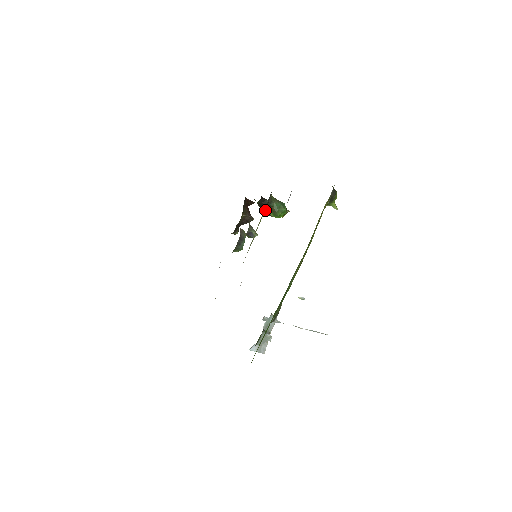
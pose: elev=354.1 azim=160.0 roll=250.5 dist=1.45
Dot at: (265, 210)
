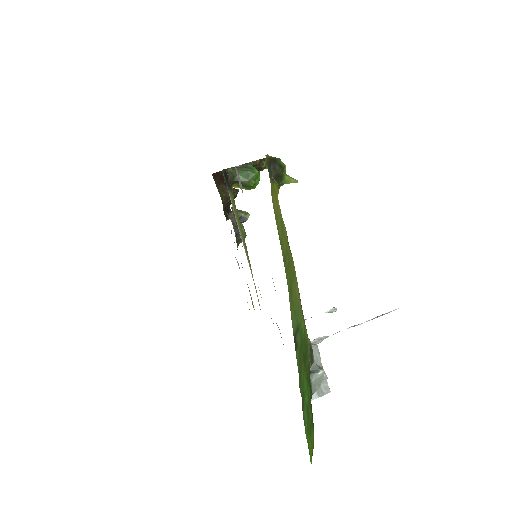
Dot at: occluded
